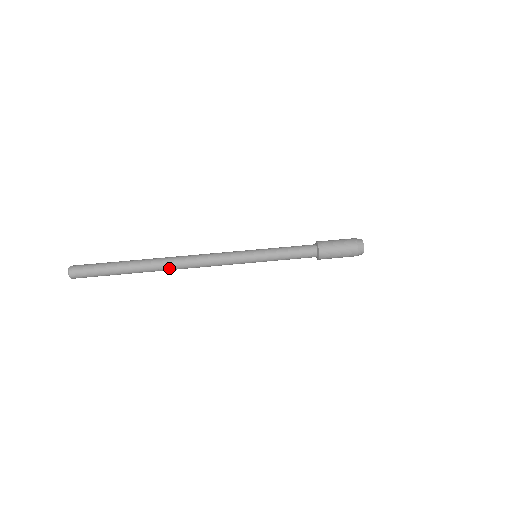
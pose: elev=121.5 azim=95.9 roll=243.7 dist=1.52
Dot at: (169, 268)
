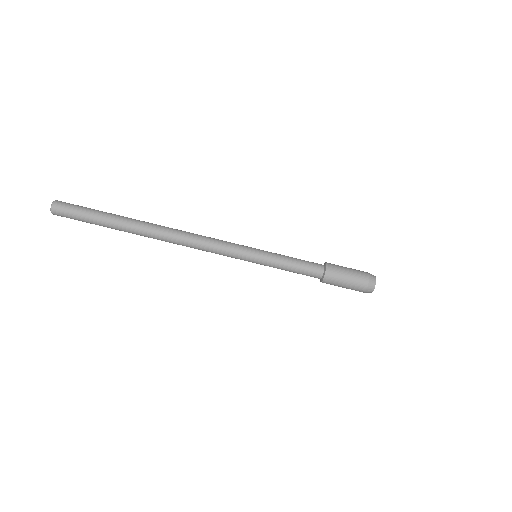
Dot at: occluded
